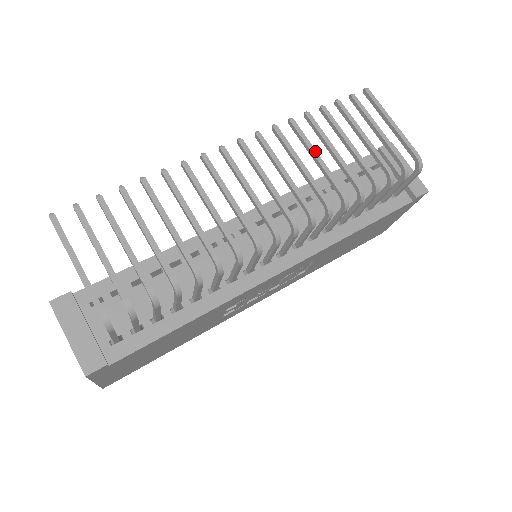
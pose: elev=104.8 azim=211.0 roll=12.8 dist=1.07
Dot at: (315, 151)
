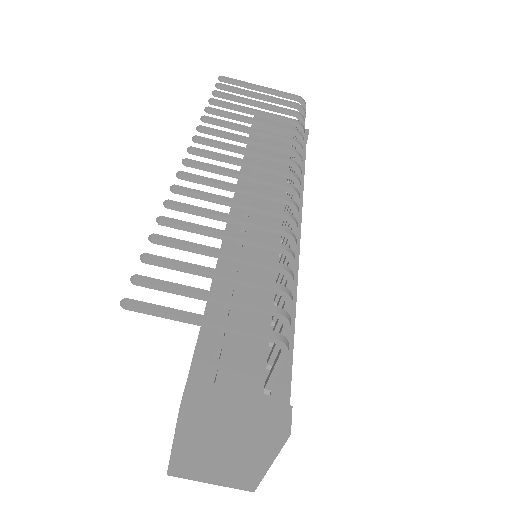
Dot at: (245, 126)
